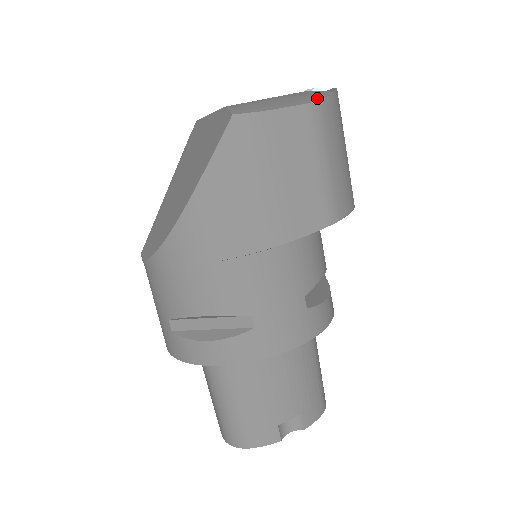
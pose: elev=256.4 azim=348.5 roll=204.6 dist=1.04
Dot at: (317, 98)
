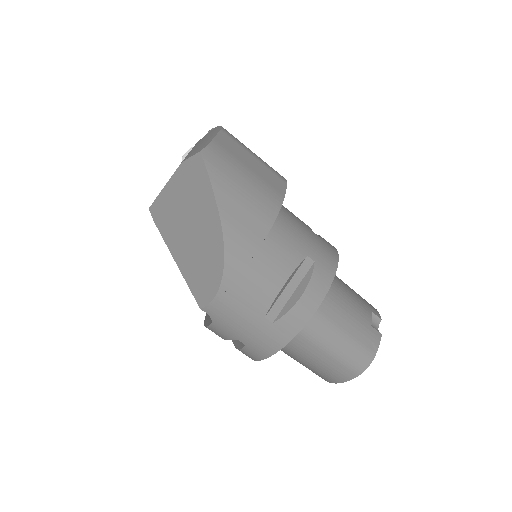
Dot at: (218, 128)
